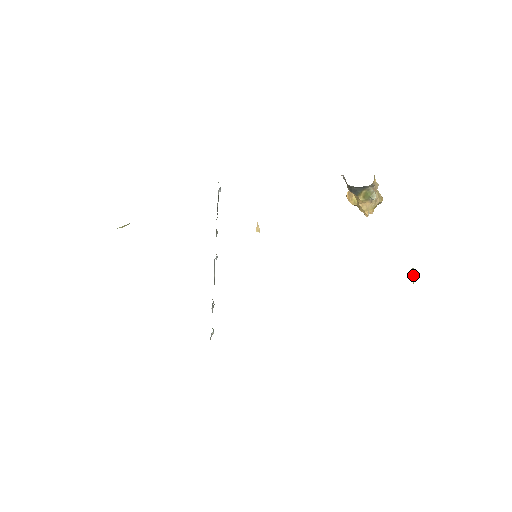
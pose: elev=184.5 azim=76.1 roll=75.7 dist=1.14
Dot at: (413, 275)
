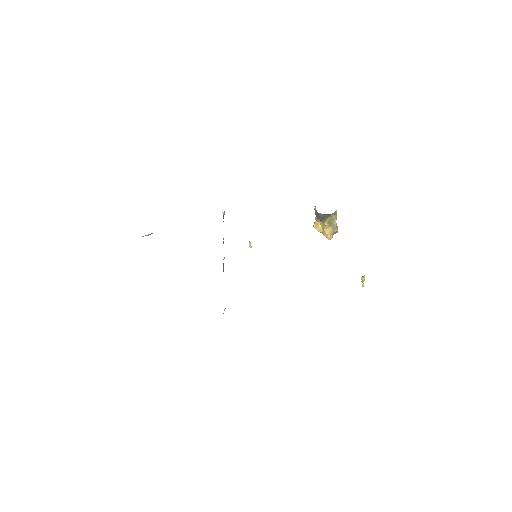
Dot at: (363, 279)
